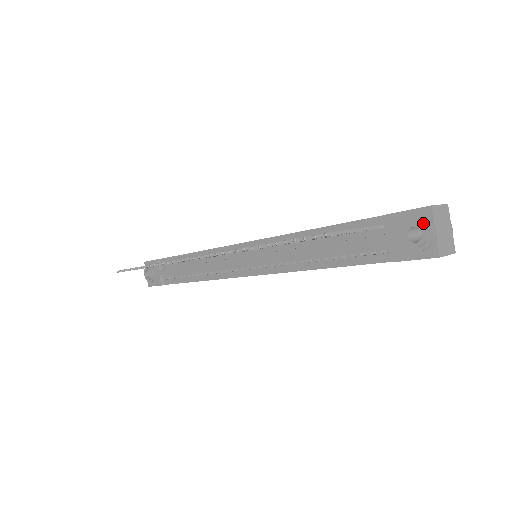
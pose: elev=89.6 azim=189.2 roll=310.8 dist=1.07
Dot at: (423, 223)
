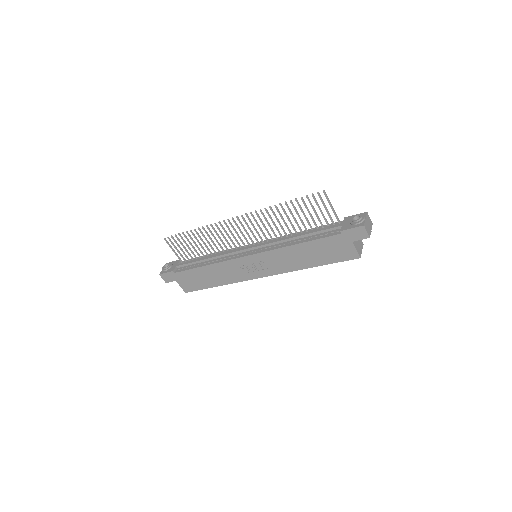
Dot at: (362, 215)
